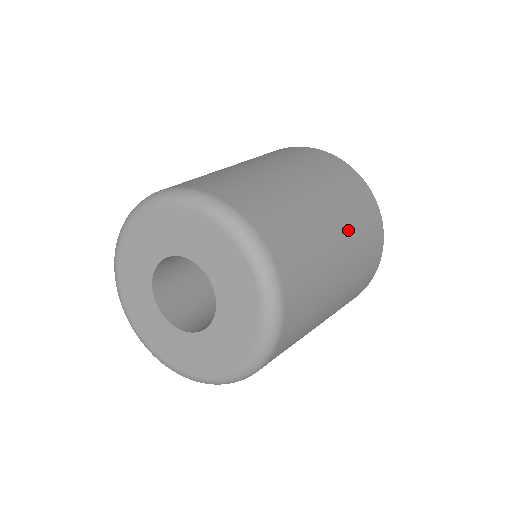
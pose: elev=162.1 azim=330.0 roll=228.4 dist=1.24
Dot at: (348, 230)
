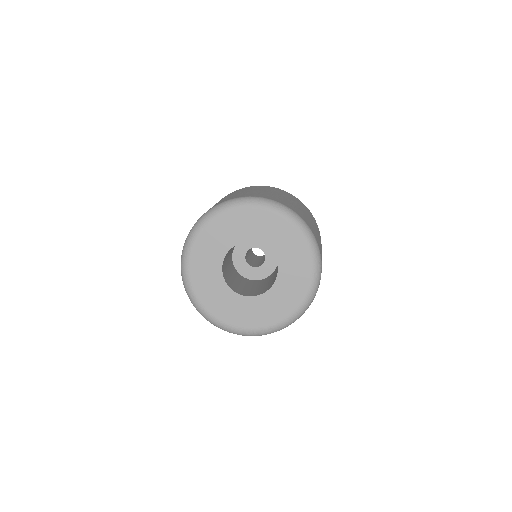
Dot at: (312, 220)
